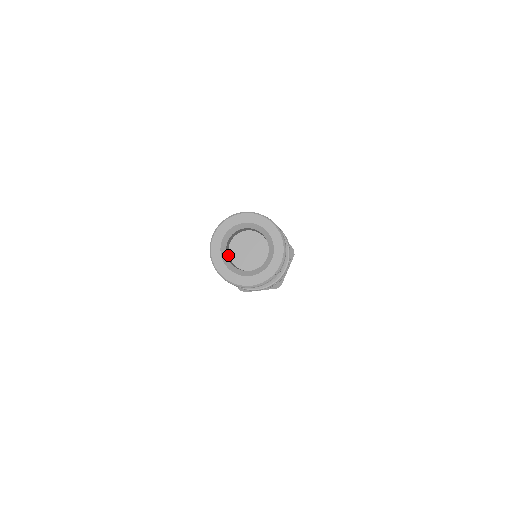
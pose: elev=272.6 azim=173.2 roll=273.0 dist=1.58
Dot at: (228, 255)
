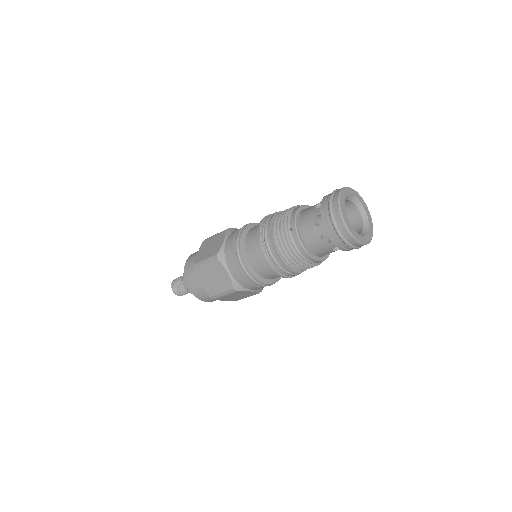
Dot at: occluded
